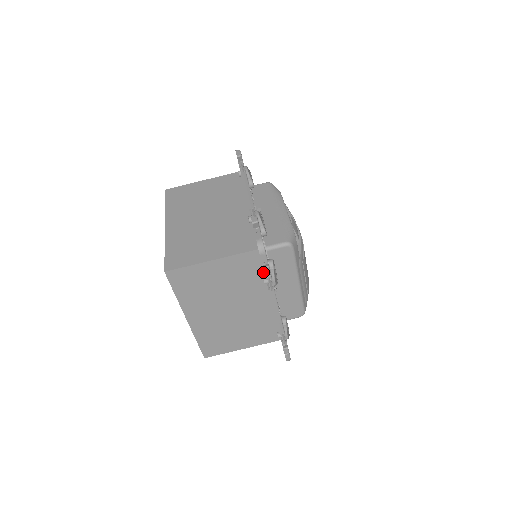
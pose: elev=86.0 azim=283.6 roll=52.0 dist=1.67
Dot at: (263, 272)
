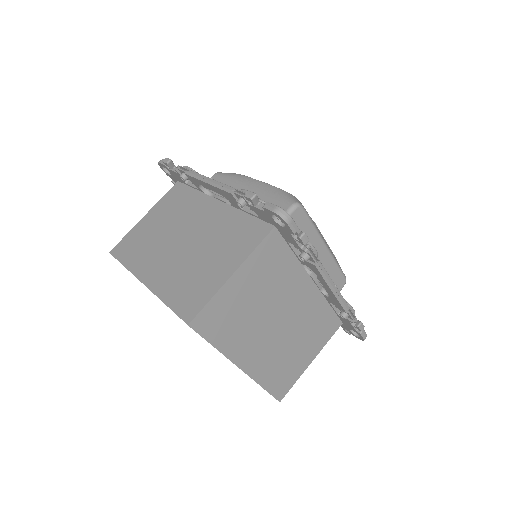
Dot at: (292, 253)
